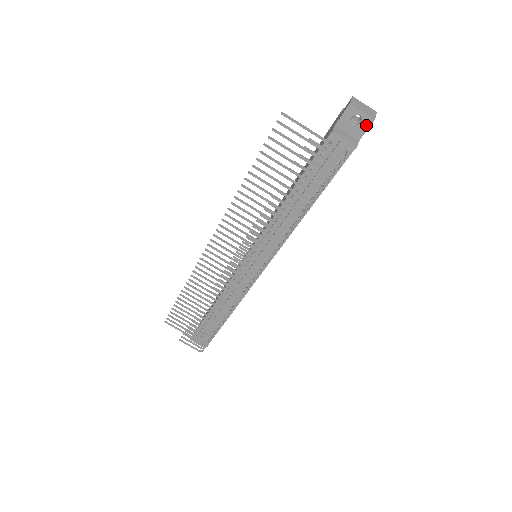
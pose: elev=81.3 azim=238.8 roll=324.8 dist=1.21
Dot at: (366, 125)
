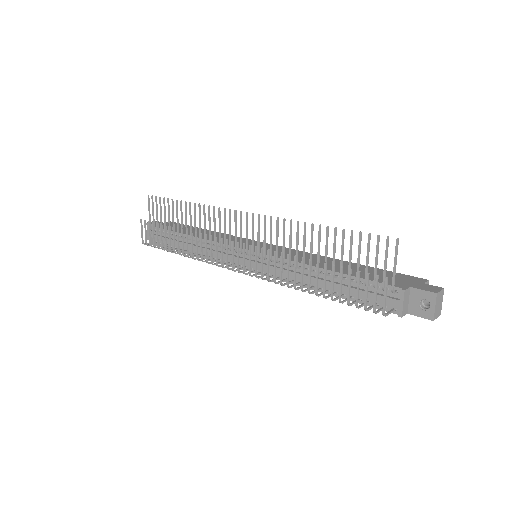
Dot at: (425, 315)
